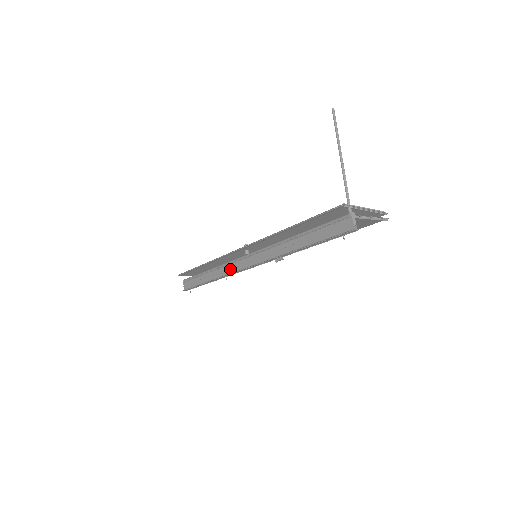
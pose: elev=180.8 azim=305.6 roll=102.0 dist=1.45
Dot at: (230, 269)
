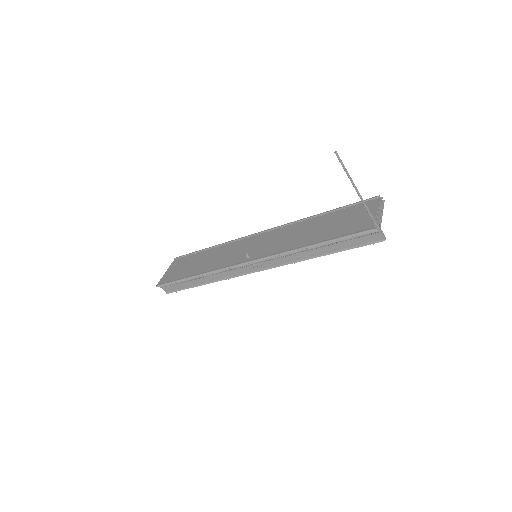
Dot at: (232, 274)
